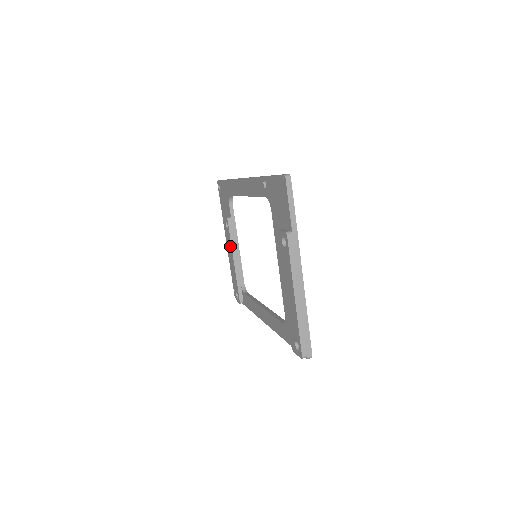
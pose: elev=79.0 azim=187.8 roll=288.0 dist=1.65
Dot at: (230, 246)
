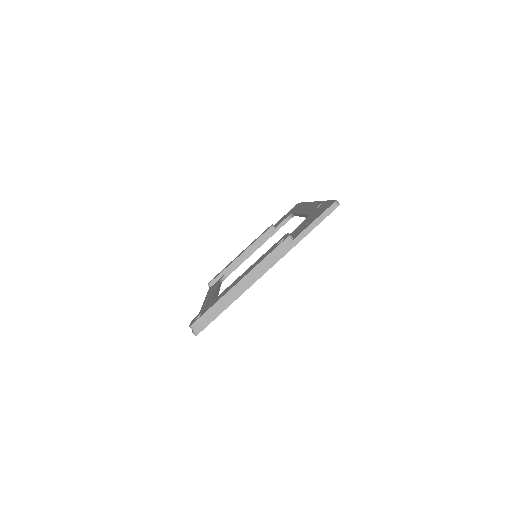
Dot at: (251, 244)
